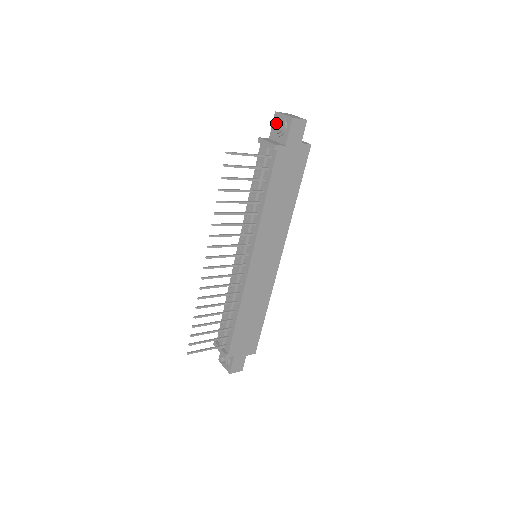
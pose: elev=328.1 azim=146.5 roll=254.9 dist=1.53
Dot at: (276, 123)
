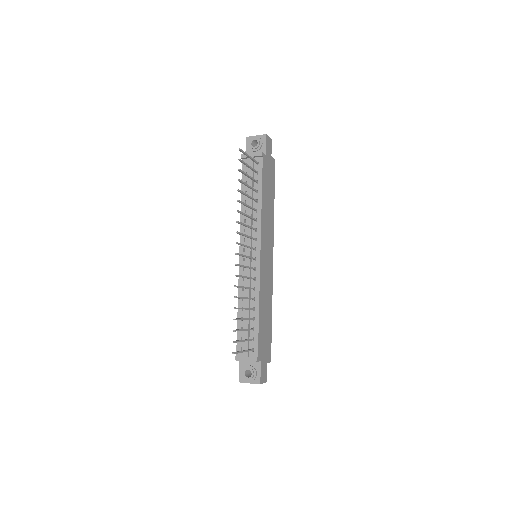
Dot at: (251, 142)
